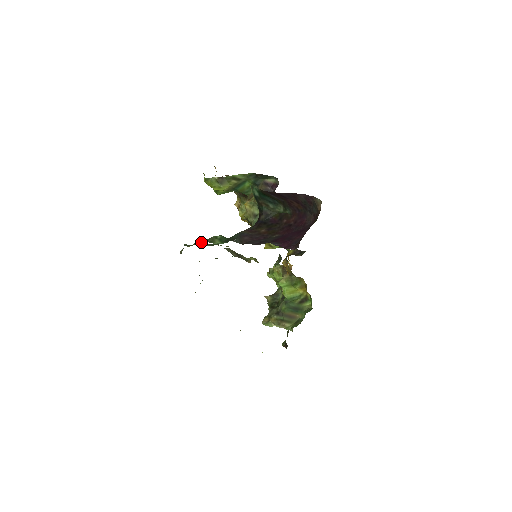
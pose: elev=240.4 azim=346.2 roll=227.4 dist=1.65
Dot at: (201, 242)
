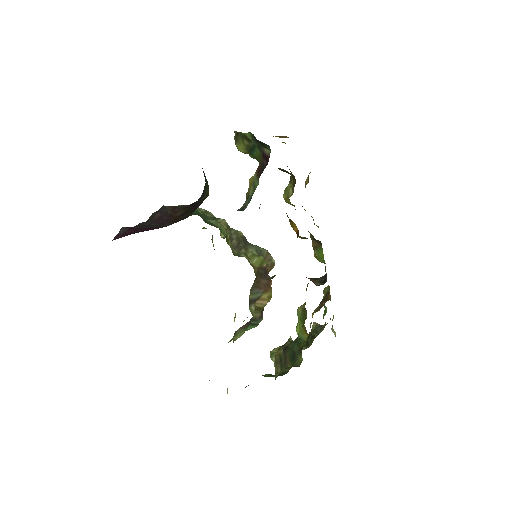
Dot at: occluded
